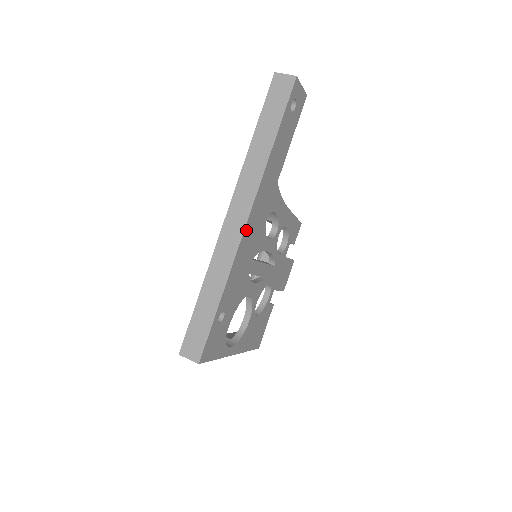
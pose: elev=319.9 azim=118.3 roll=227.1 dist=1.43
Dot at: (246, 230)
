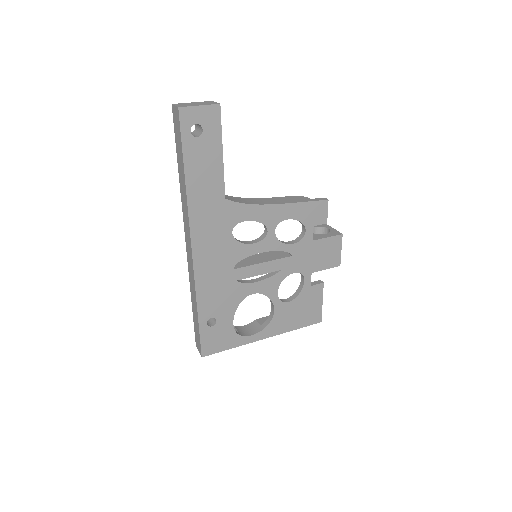
Dot at: (196, 256)
